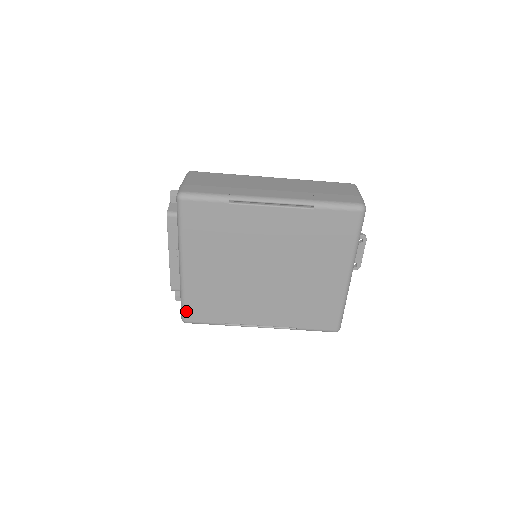
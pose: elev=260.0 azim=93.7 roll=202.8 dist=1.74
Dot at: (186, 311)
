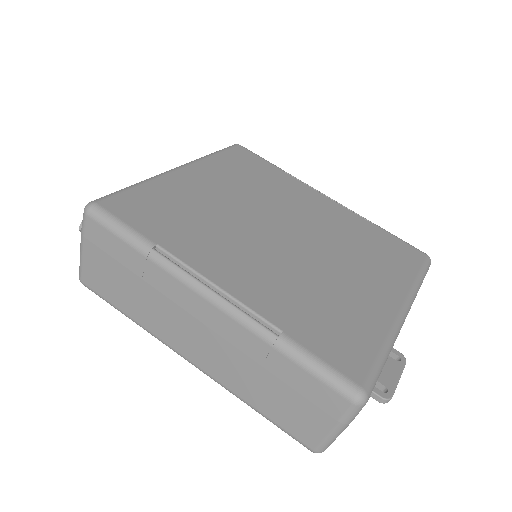
Dot at: (117, 195)
